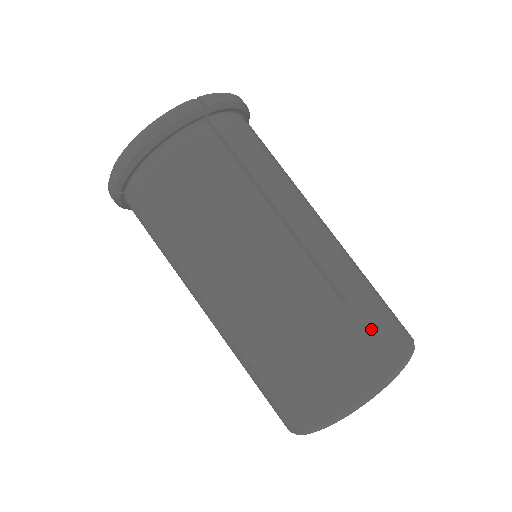
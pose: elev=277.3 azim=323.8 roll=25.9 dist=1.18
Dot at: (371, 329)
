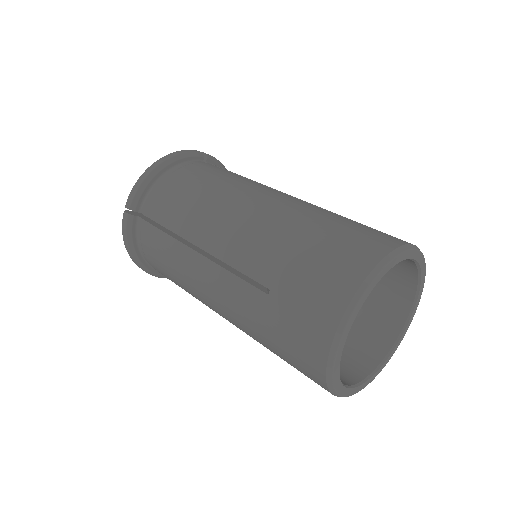
Dot at: (374, 229)
